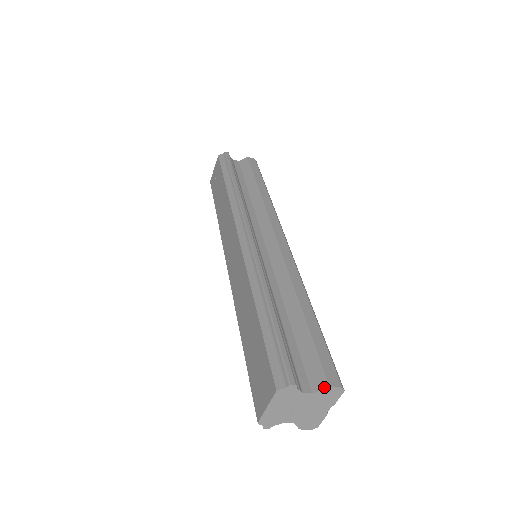
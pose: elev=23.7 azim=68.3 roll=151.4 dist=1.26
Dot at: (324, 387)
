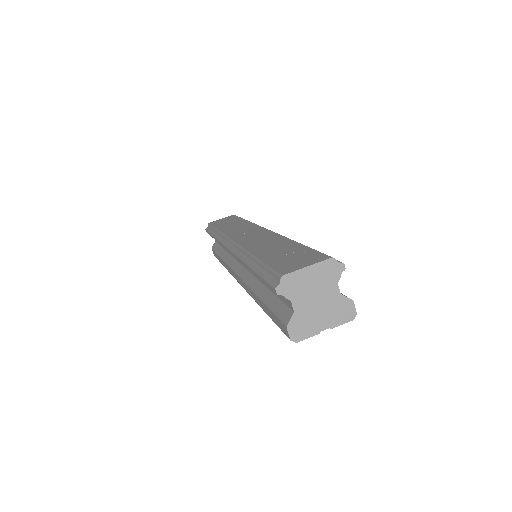
Dot at: occluded
